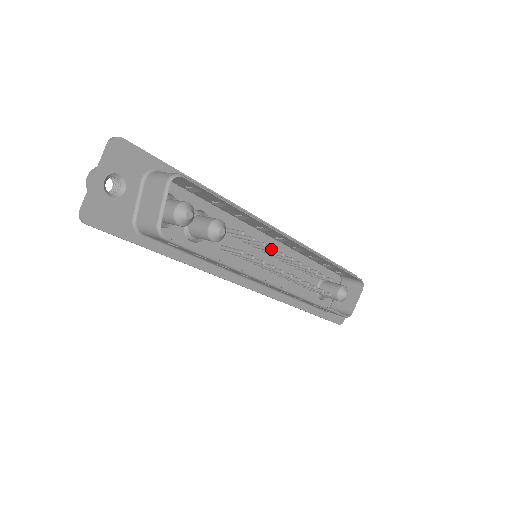
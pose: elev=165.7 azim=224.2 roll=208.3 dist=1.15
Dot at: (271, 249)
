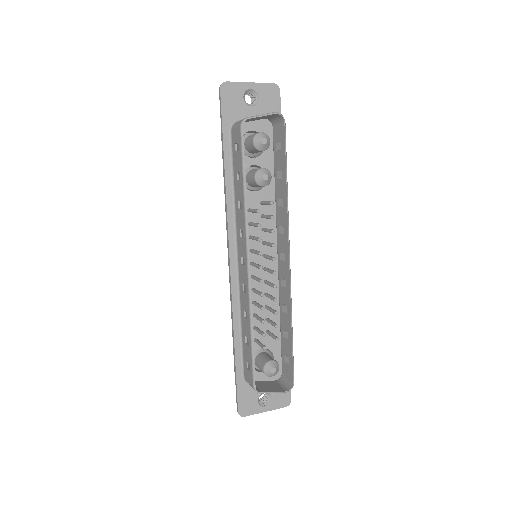
Dot at: (272, 243)
